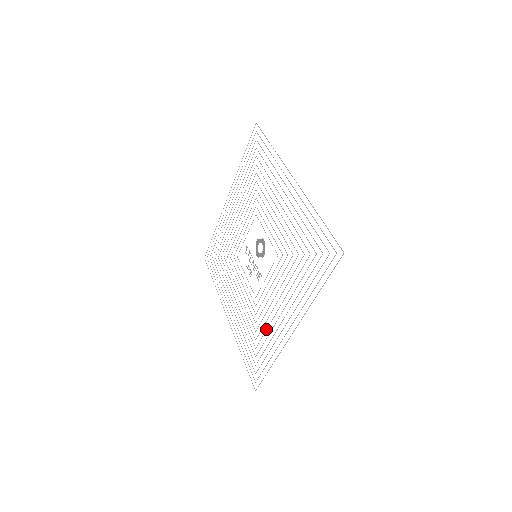
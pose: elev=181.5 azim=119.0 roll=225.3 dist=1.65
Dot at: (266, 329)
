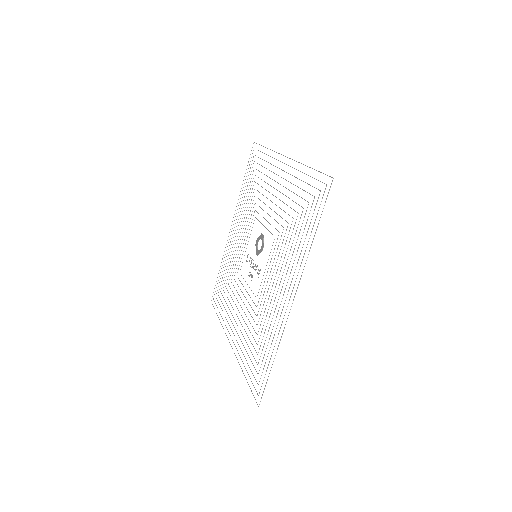
Dot at: occluded
